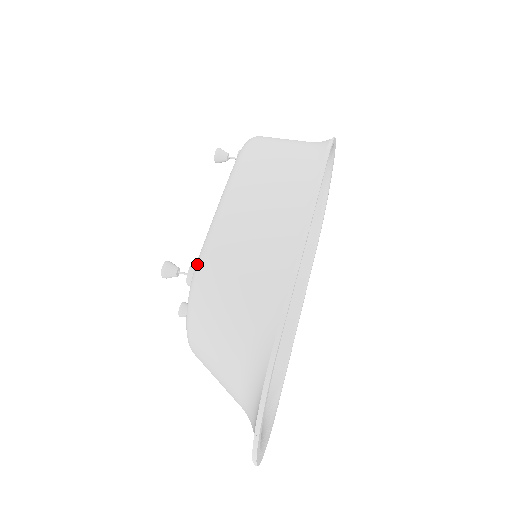
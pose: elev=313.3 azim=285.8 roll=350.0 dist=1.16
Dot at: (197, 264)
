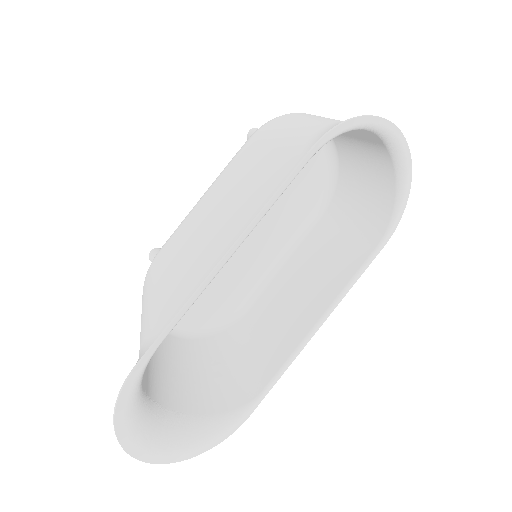
Dot at: occluded
